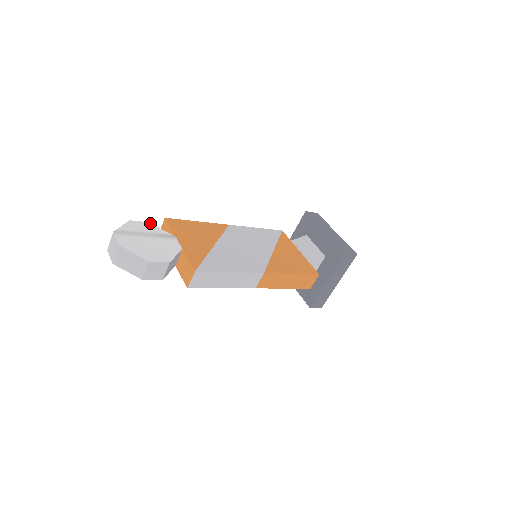
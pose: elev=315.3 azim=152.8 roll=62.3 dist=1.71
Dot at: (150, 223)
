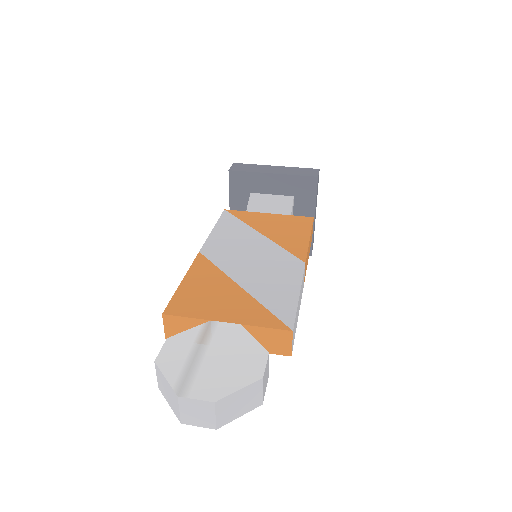
Dot at: (170, 338)
